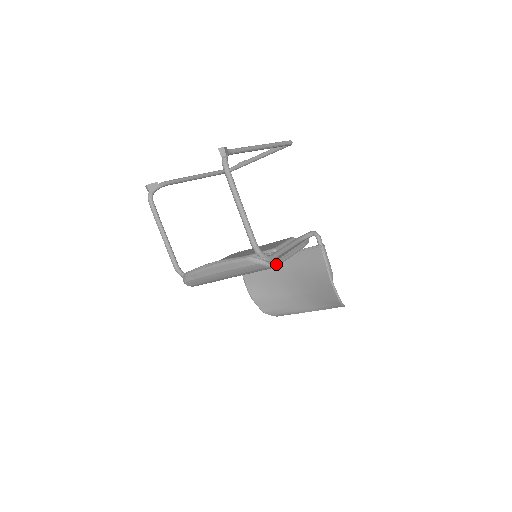
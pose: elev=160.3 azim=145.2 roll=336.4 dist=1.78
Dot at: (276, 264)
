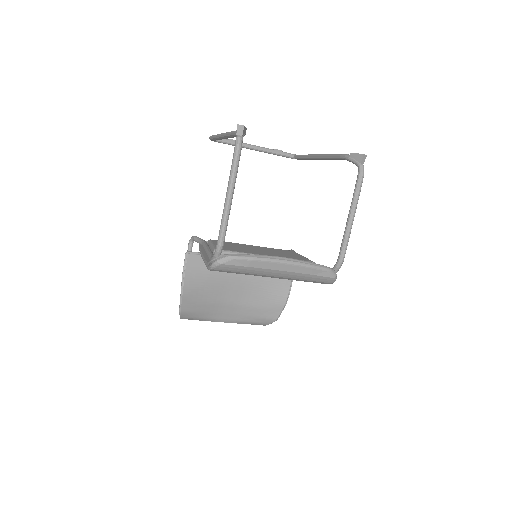
Dot at: occluded
